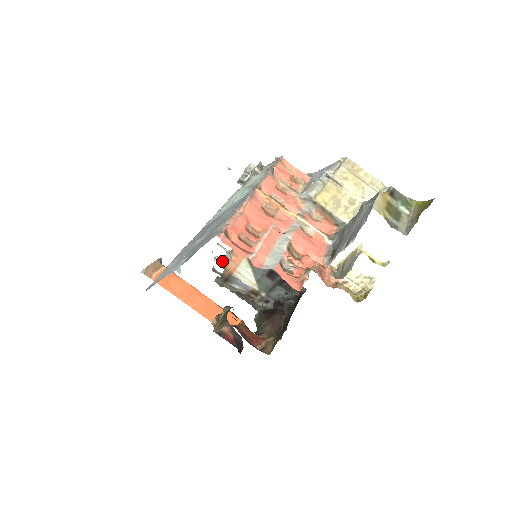
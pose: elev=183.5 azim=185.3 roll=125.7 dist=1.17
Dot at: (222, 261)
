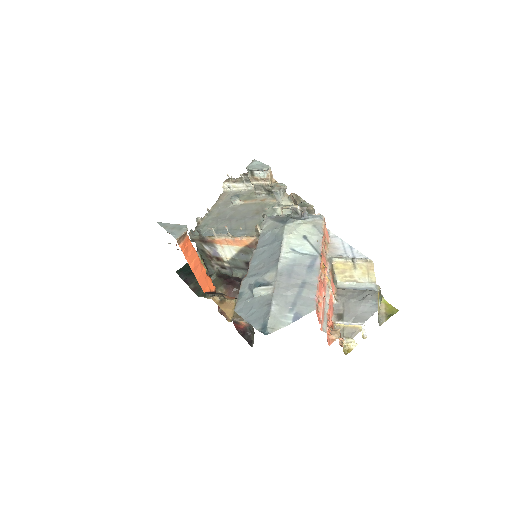
Dot at: (215, 234)
